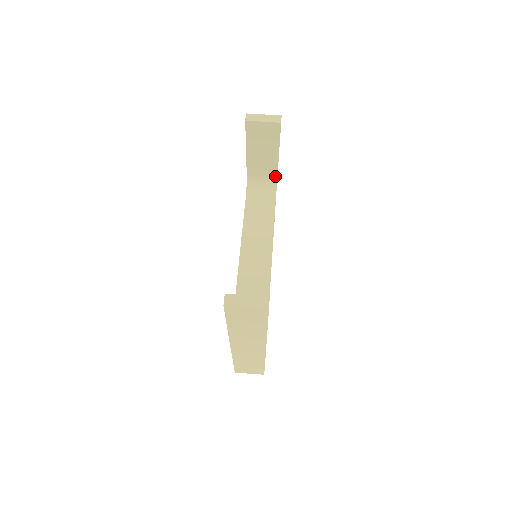
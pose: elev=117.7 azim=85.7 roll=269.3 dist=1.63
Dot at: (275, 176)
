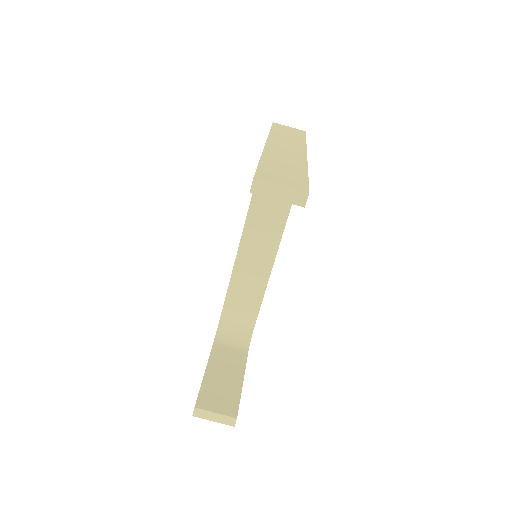
Dot at: occluded
